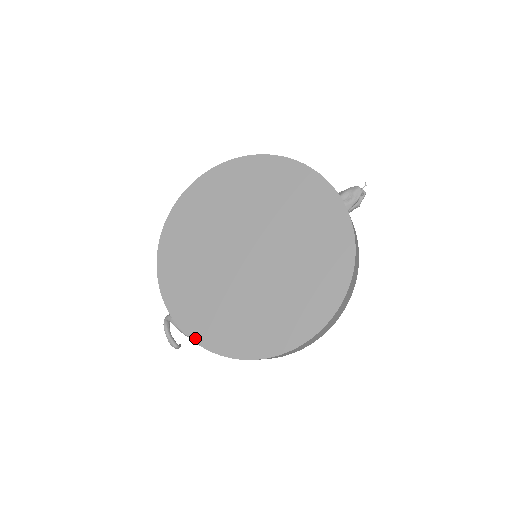
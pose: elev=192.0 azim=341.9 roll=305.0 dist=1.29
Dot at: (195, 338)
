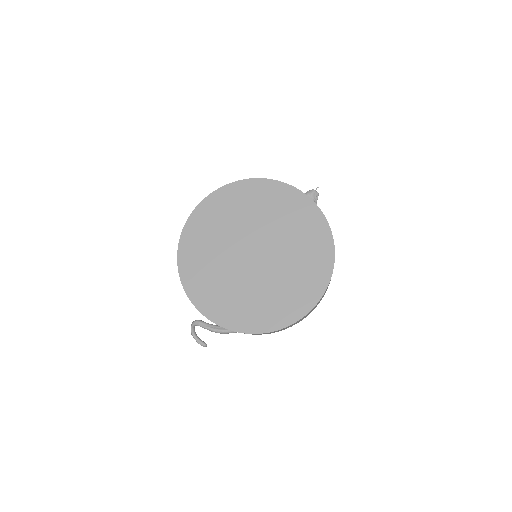
Dot at: (231, 328)
